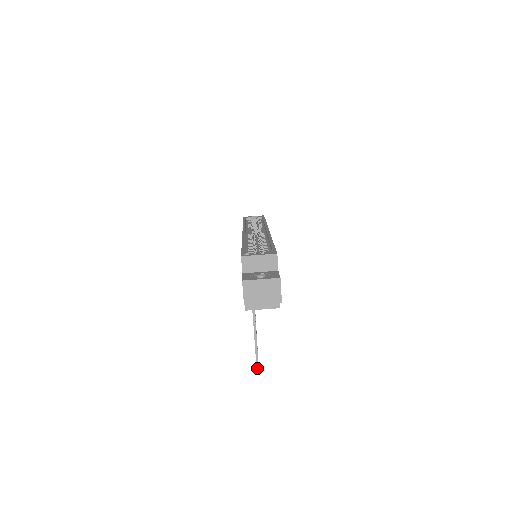
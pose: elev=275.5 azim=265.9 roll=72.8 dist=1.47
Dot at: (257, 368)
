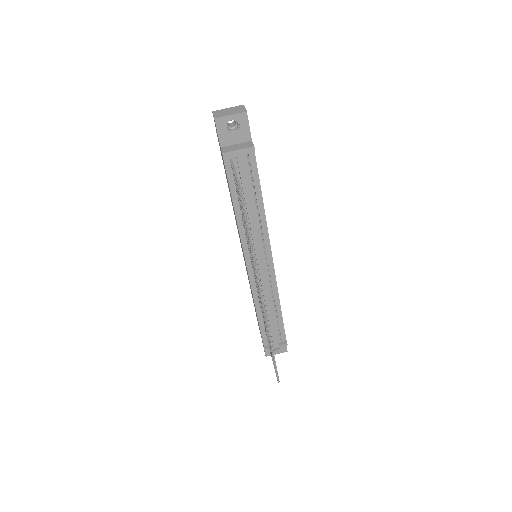
Dot at: (240, 190)
